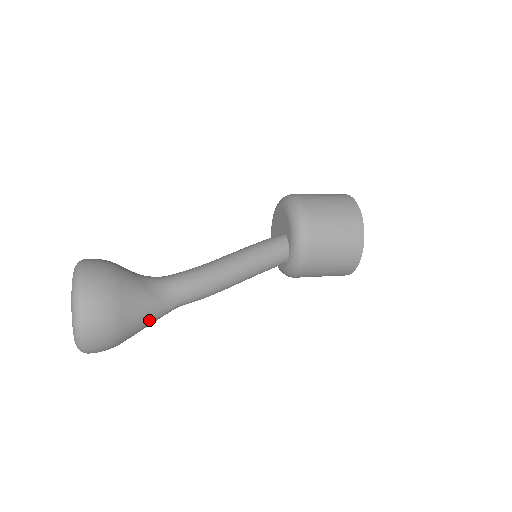
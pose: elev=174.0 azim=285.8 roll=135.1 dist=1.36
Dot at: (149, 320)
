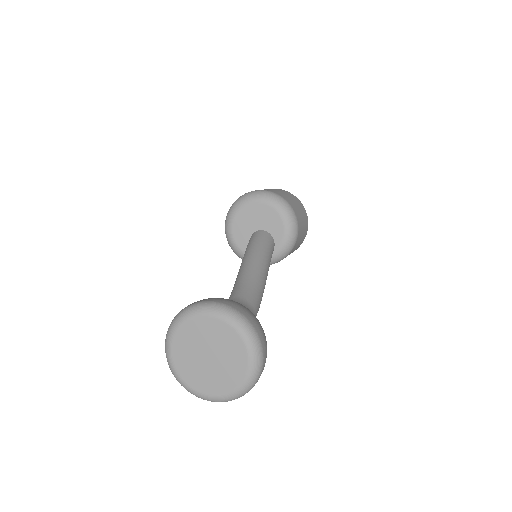
Dot at: occluded
